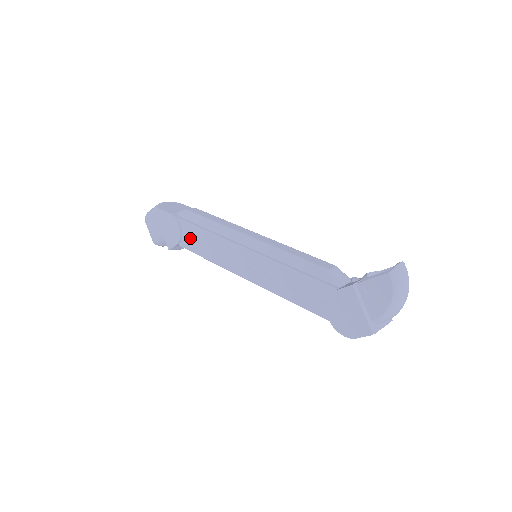
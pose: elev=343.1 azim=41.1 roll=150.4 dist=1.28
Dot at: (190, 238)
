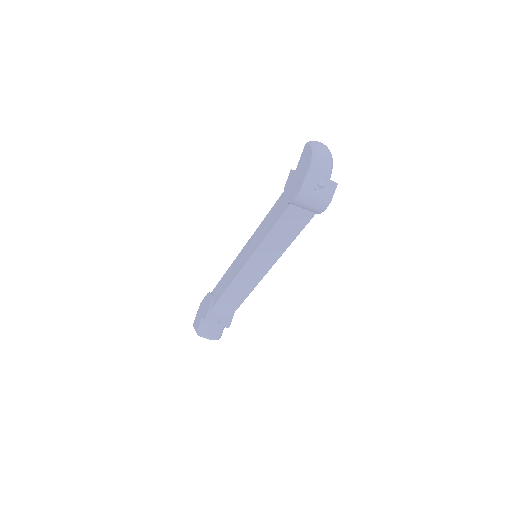
Dot at: (217, 293)
